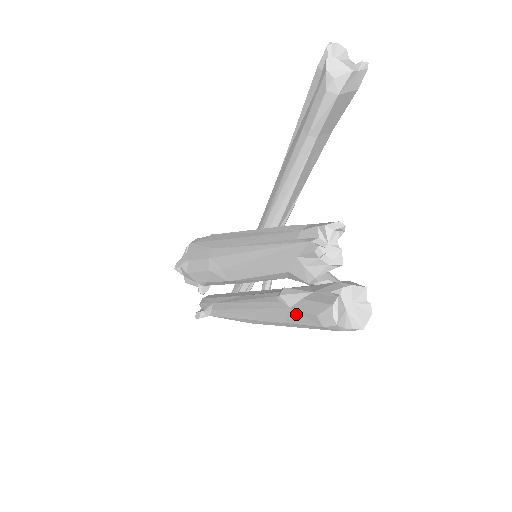
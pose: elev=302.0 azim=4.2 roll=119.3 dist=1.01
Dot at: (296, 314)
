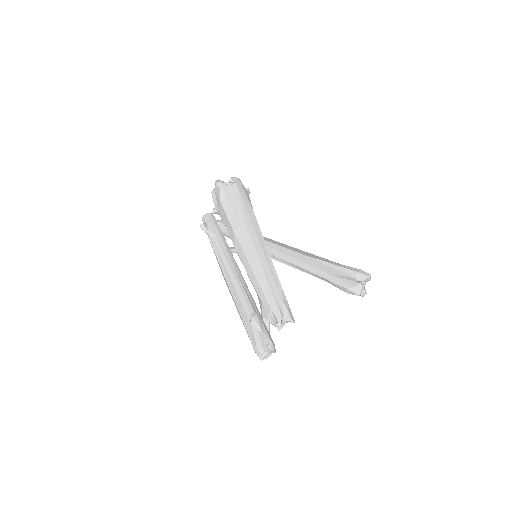
Dot at: (250, 329)
